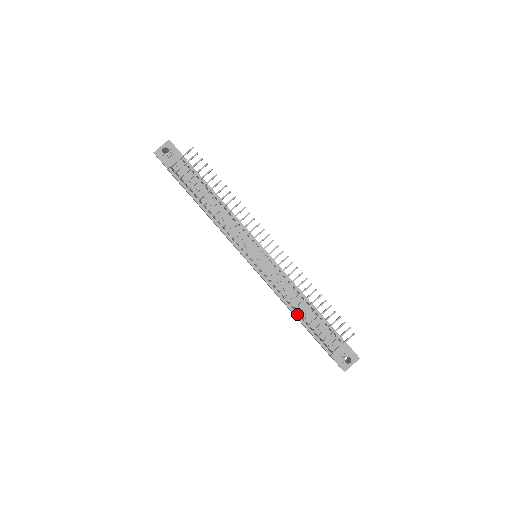
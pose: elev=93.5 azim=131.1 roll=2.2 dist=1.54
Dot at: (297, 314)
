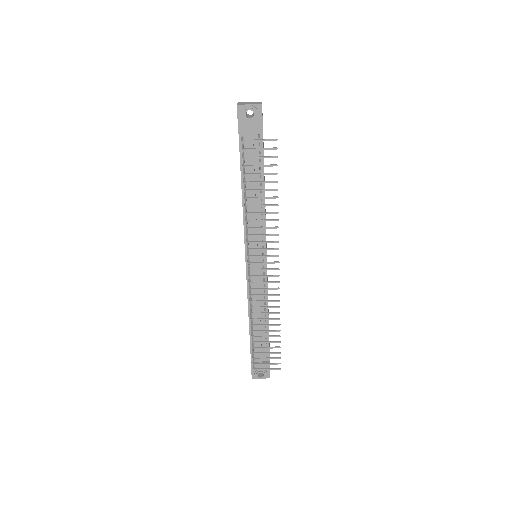
Dot at: occluded
